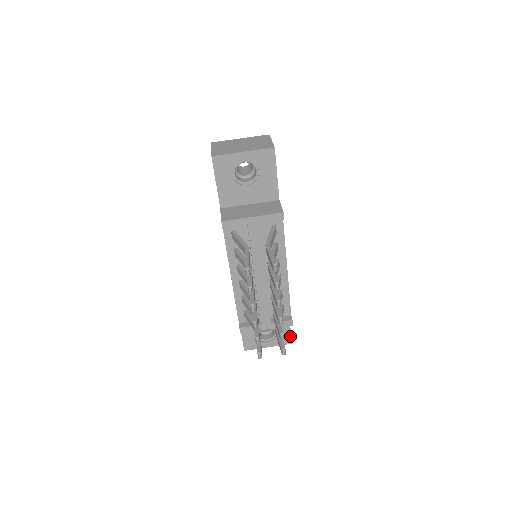
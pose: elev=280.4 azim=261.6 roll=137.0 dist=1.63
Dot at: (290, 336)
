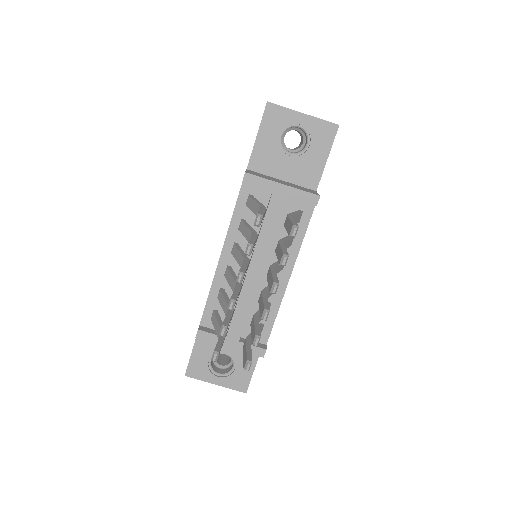
Dot at: (249, 381)
